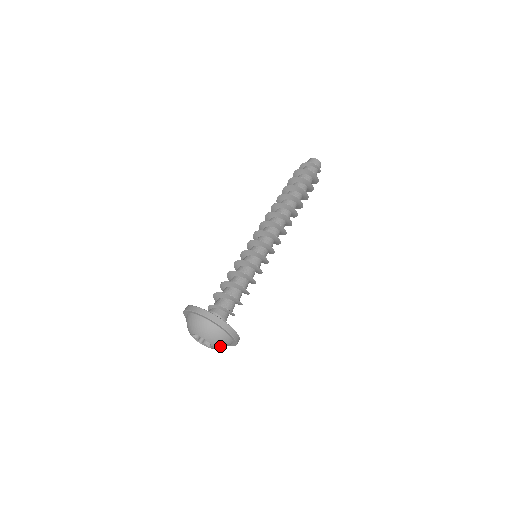
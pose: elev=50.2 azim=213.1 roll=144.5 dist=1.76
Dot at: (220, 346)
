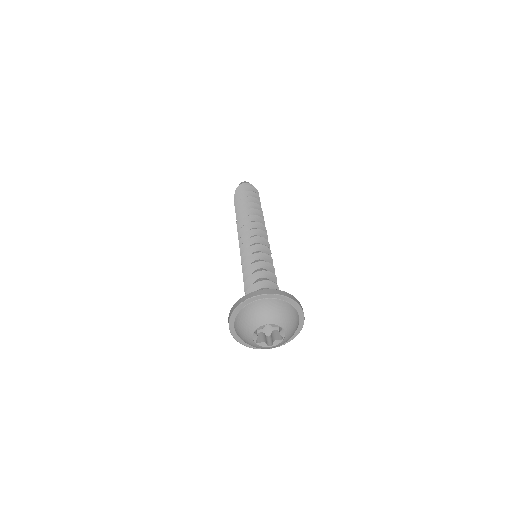
Dot at: (288, 322)
